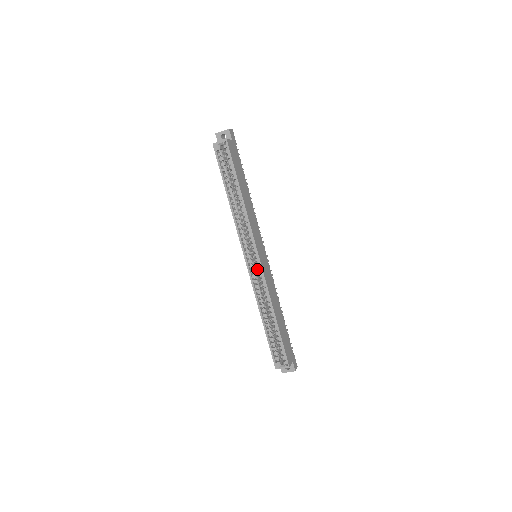
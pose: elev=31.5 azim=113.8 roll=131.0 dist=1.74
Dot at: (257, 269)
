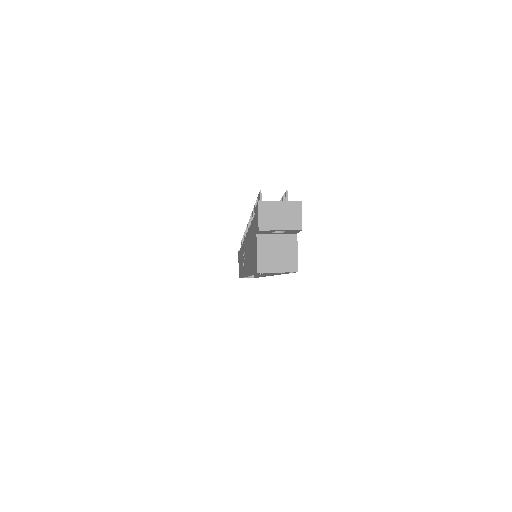
Dot at: occluded
